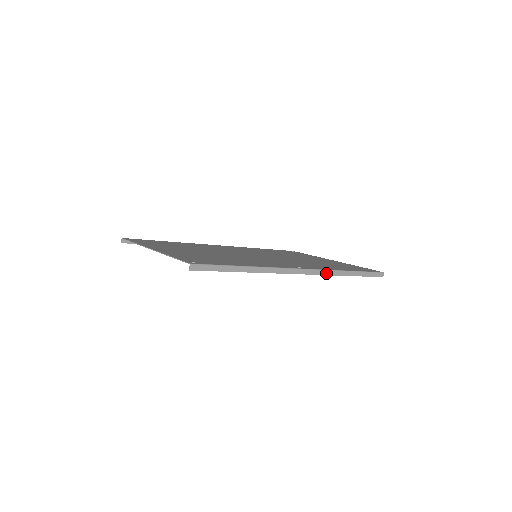
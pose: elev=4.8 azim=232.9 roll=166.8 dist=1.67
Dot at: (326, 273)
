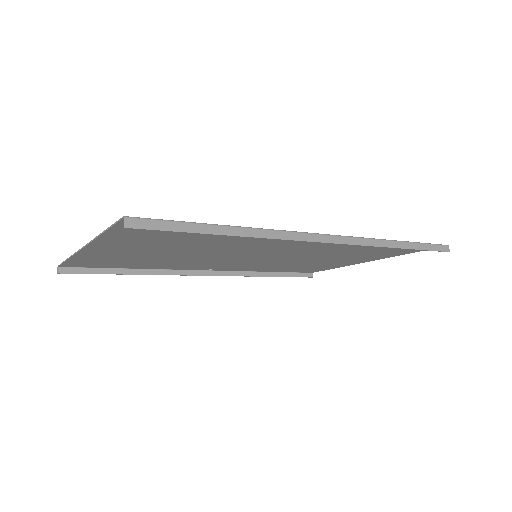
Dot at: (364, 243)
